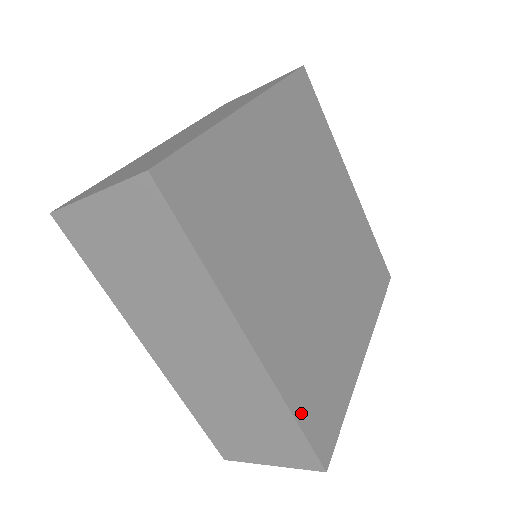
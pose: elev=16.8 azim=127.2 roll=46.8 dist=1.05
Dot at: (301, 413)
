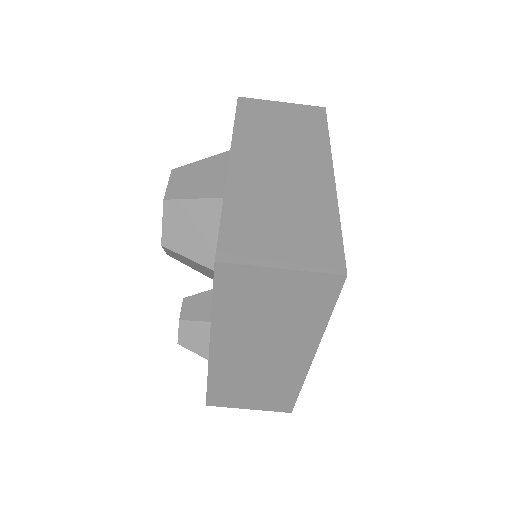
Dot at: occluded
